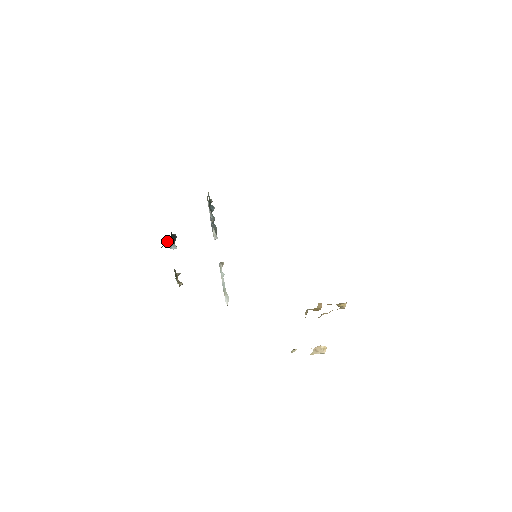
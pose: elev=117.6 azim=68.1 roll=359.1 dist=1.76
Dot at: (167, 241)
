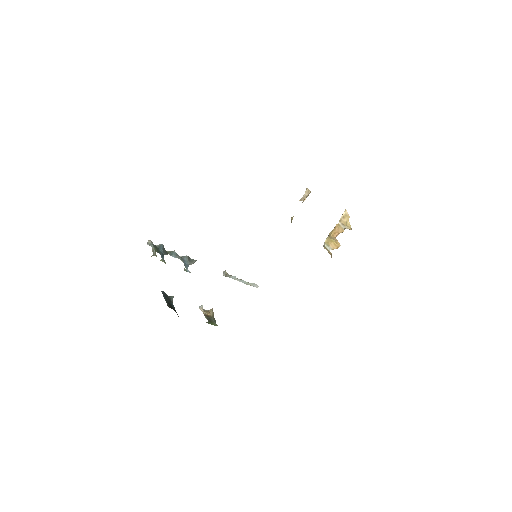
Dot at: occluded
